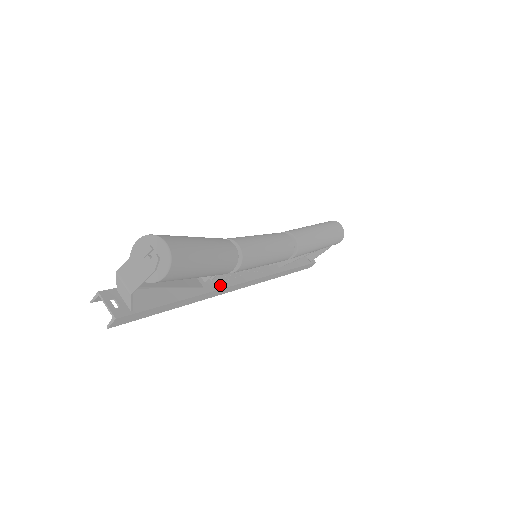
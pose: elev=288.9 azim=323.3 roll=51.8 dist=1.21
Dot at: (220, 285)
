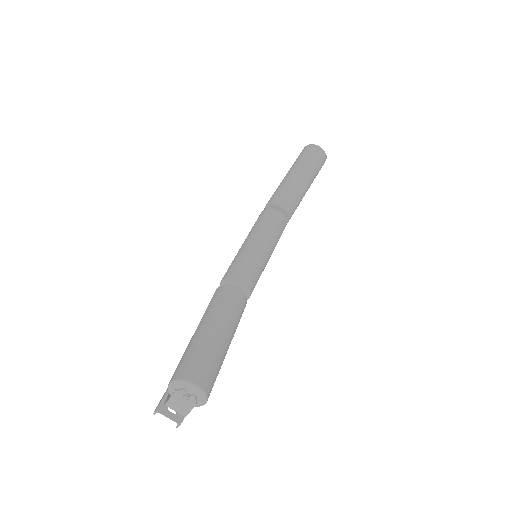
Dot at: occluded
